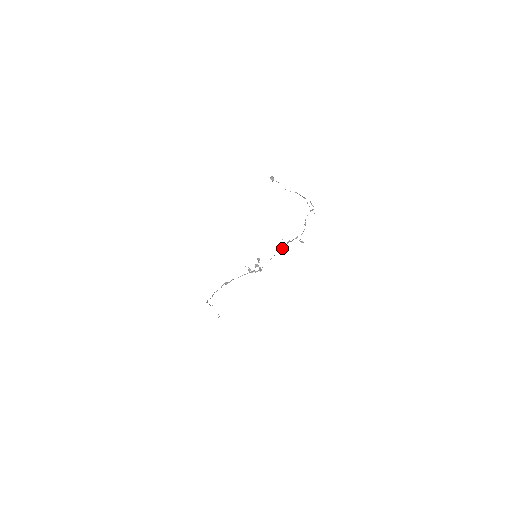
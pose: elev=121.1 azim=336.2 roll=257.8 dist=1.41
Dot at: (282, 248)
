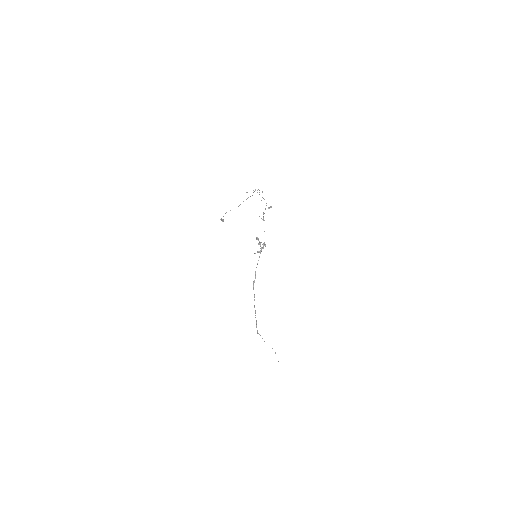
Dot at: occluded
